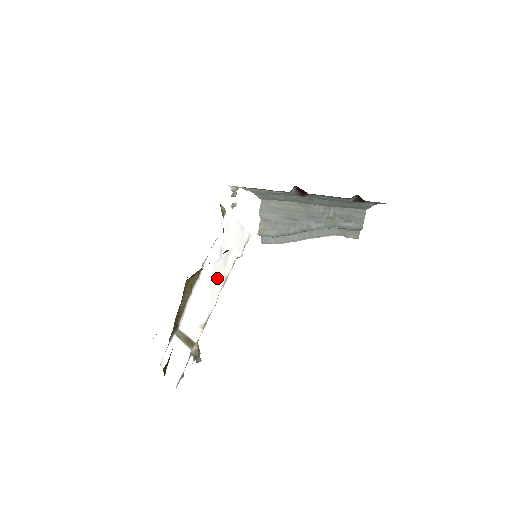
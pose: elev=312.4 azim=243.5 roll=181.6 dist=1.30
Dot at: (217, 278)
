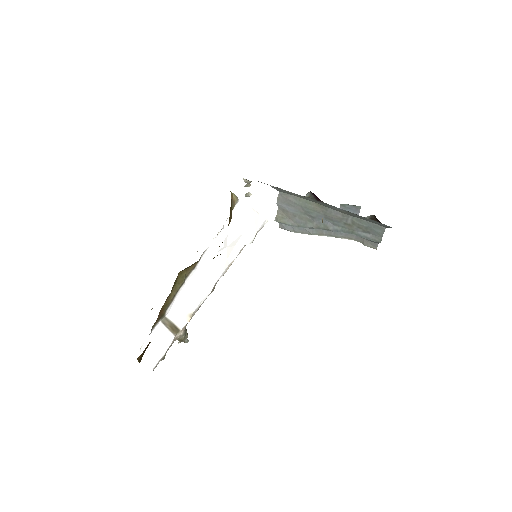
Dot at: (217, 267)
